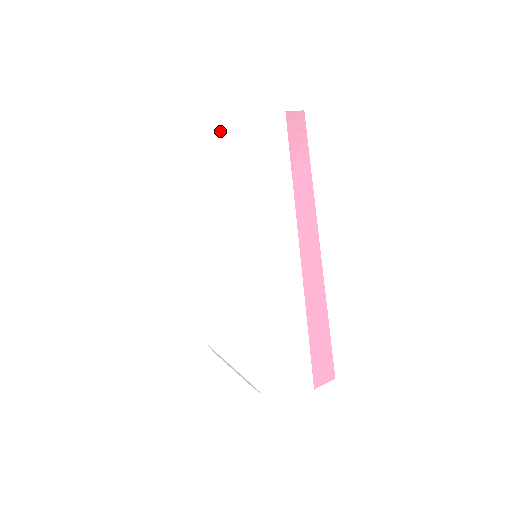
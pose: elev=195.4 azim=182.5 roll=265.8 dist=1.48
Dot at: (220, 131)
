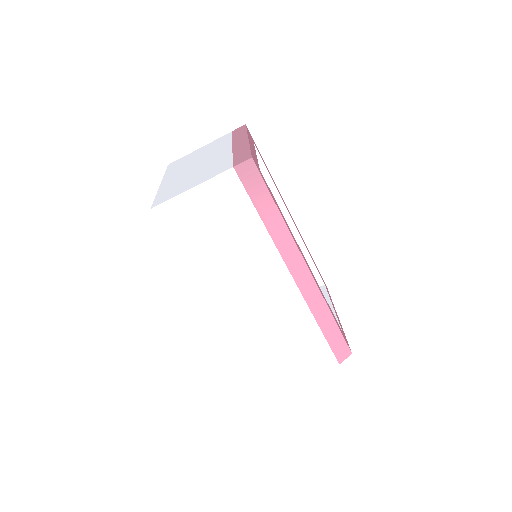
Dot at: (181, 216)
